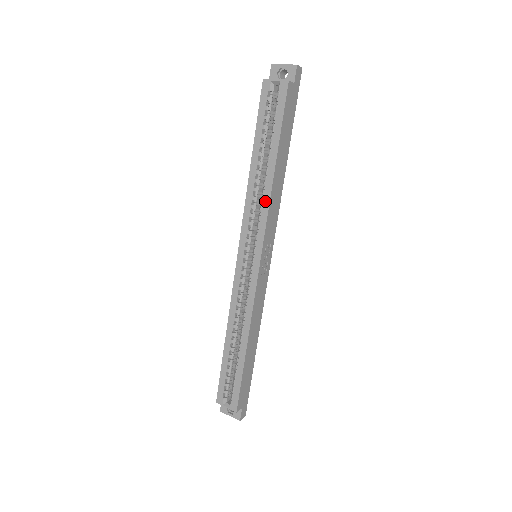
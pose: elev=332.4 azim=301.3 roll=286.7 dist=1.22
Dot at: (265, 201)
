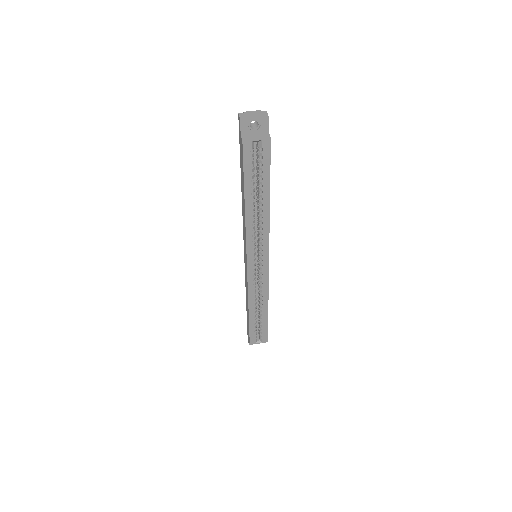
Dot at: (265, 227)
